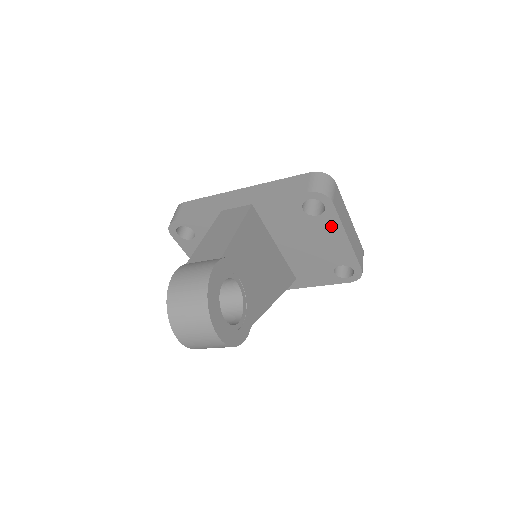
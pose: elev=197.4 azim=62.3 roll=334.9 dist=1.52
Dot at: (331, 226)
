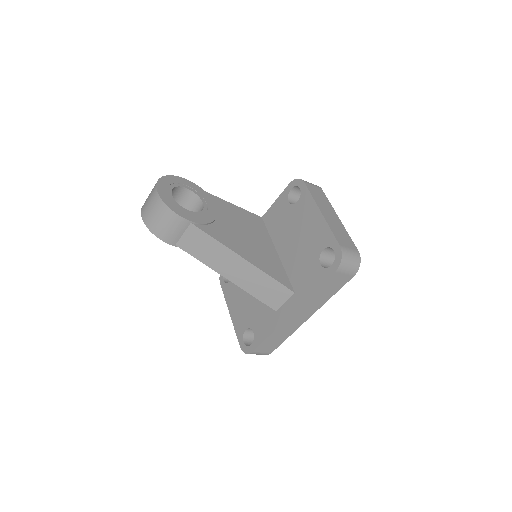
Dot at: (307, 206)
